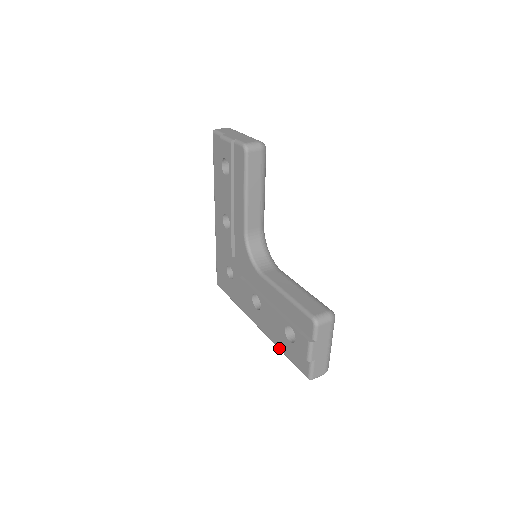
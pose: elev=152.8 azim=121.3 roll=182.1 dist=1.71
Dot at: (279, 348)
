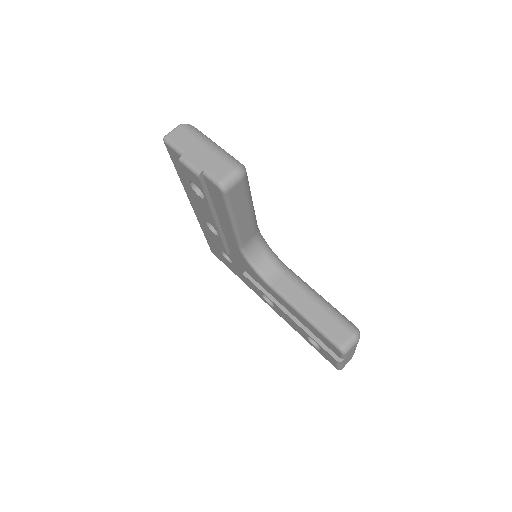
Dot at: occluded
